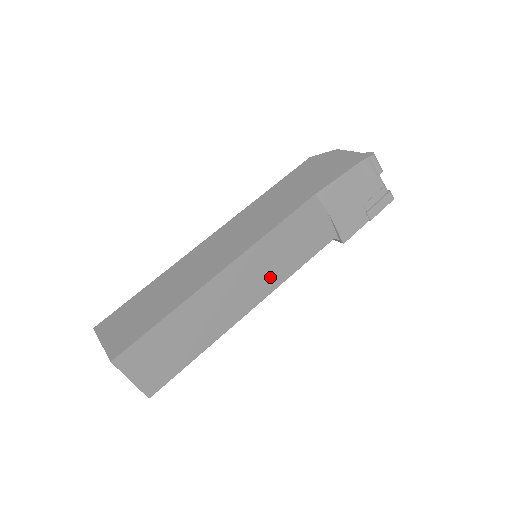
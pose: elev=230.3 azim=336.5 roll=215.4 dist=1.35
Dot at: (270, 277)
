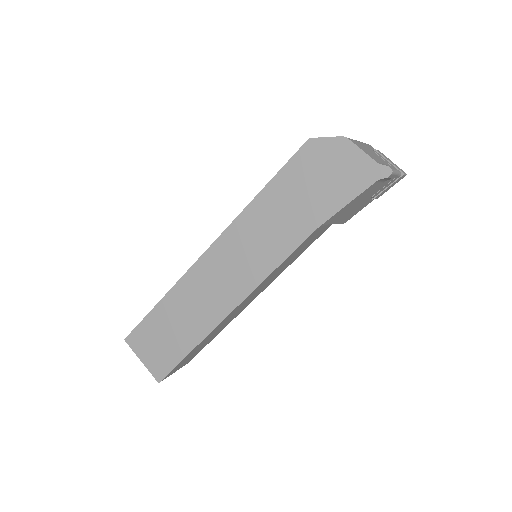
Dot at: (273, 278)
